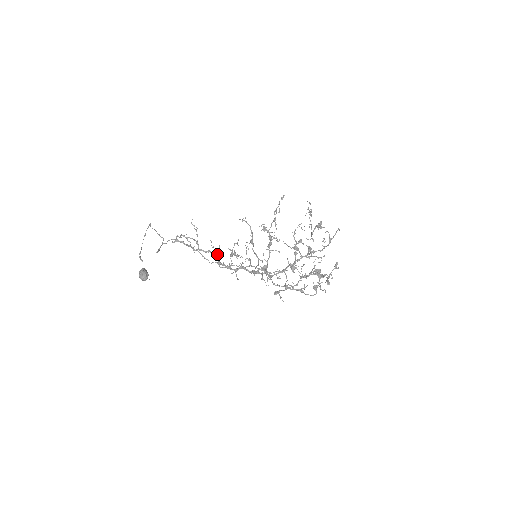
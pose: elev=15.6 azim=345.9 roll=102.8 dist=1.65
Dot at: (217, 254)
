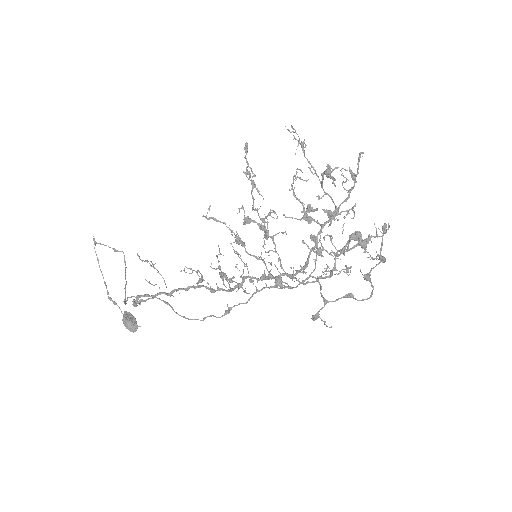
Dot at: (202, 280)
